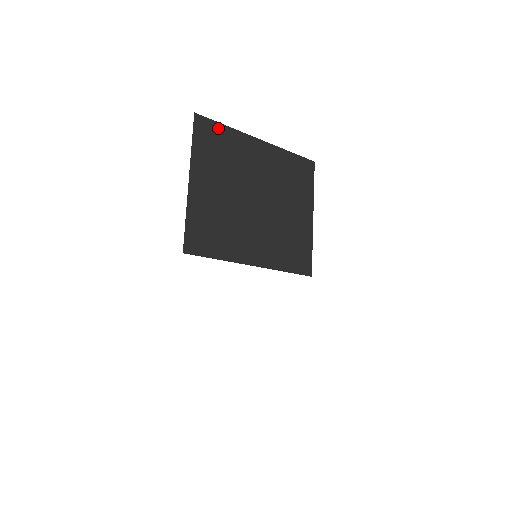
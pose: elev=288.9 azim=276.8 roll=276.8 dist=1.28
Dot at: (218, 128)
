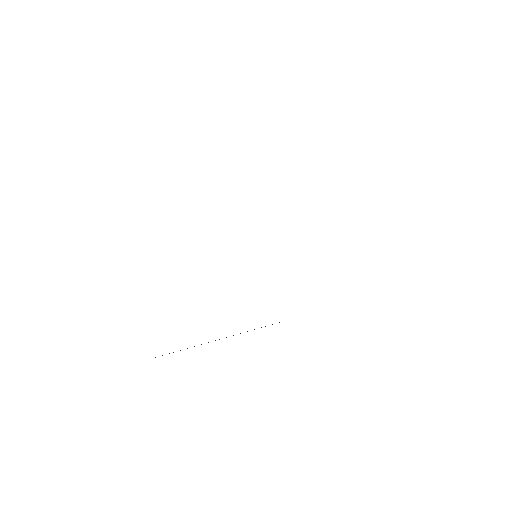
Dot at: occluded
